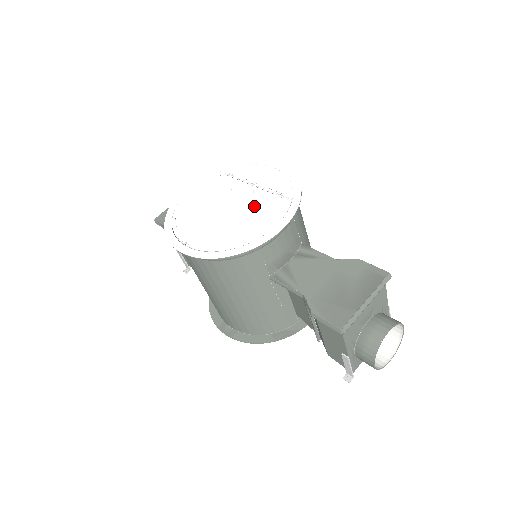
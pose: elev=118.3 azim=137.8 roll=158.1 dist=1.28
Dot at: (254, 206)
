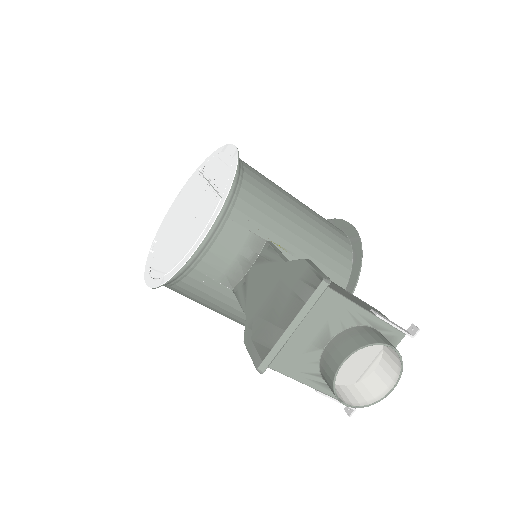
Dot at: (197, 213)
